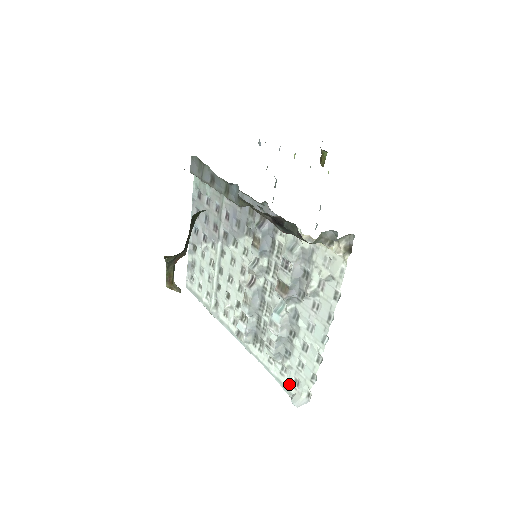
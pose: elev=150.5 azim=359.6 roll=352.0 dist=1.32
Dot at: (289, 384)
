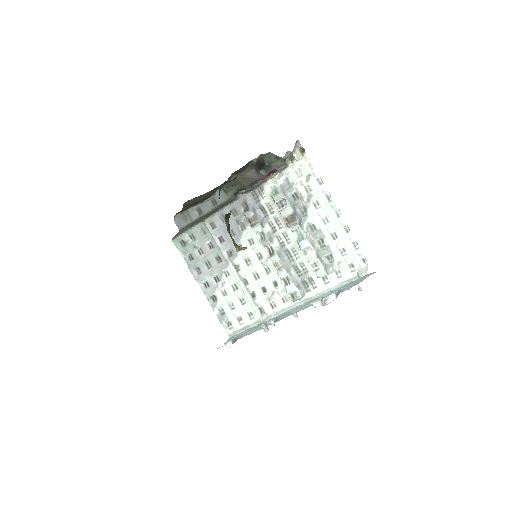
Dot at: (349, 274)
